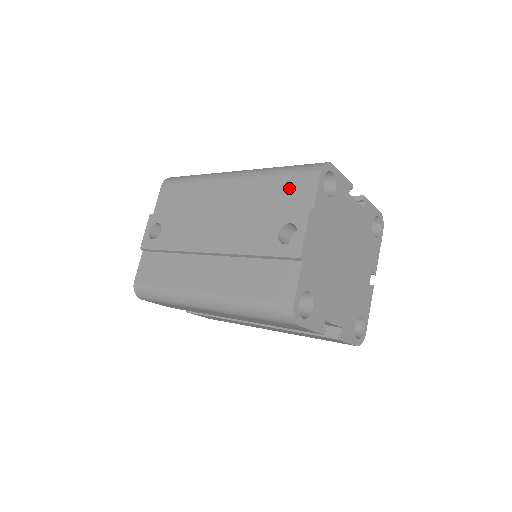
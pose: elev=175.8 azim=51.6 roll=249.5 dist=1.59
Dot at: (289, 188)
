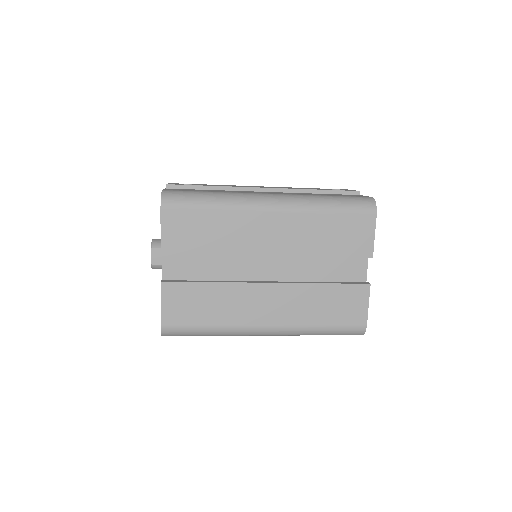
Dot at: occluded
